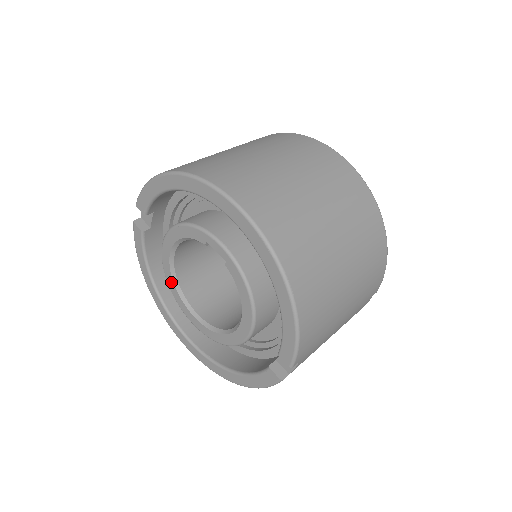
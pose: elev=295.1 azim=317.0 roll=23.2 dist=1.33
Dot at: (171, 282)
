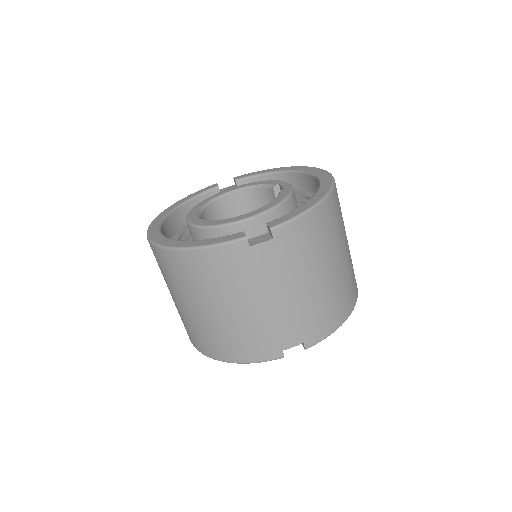
Dot at: (204, 202)
